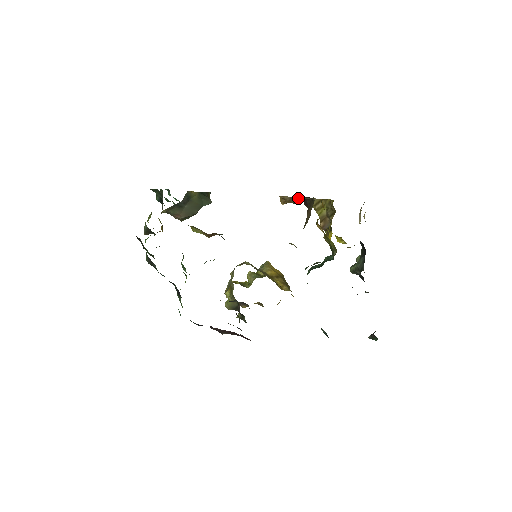
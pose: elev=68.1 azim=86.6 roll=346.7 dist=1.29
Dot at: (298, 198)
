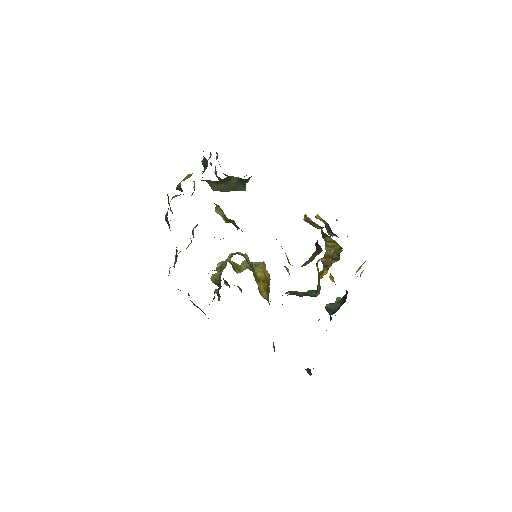
Dot at: (318, 226)
